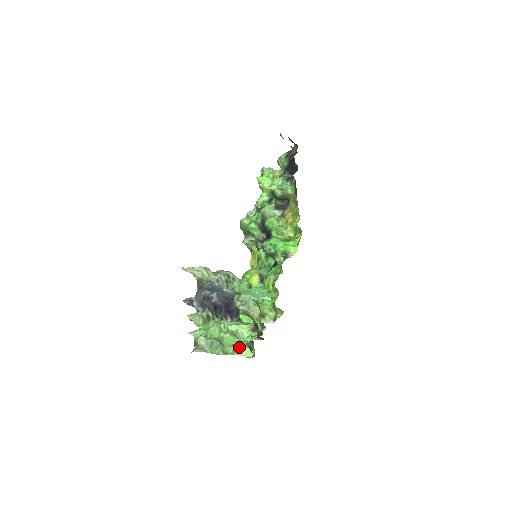
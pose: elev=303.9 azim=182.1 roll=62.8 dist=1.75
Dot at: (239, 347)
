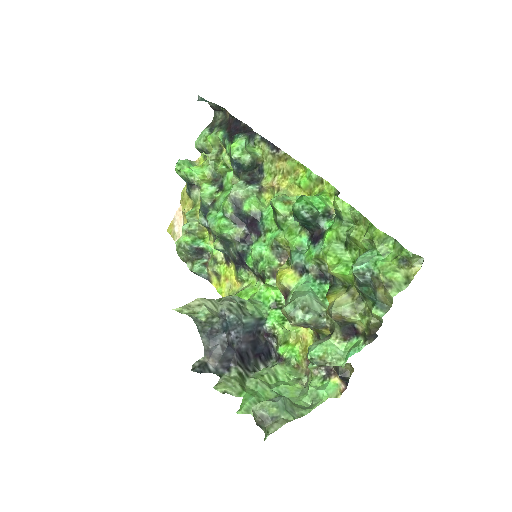
Dot at: (318, 388)
